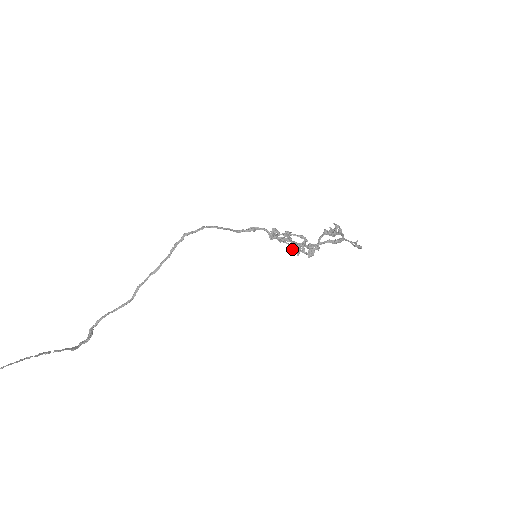
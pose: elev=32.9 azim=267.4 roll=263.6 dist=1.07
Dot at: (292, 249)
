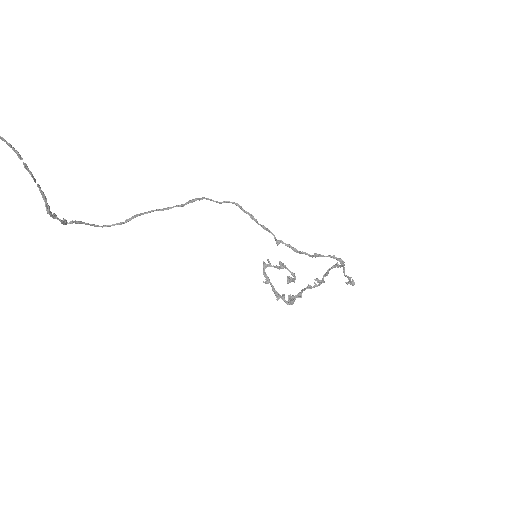
Dot at: (274, 291)
